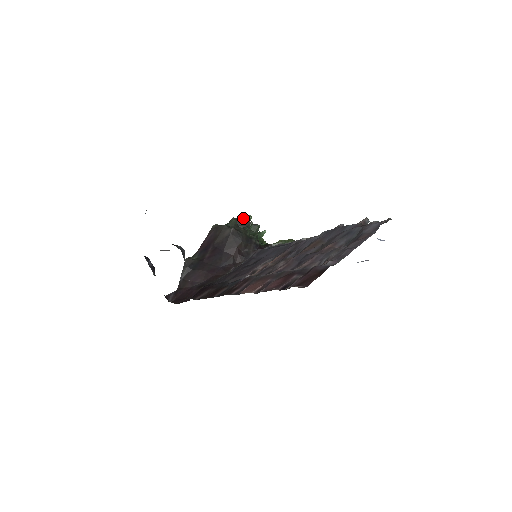
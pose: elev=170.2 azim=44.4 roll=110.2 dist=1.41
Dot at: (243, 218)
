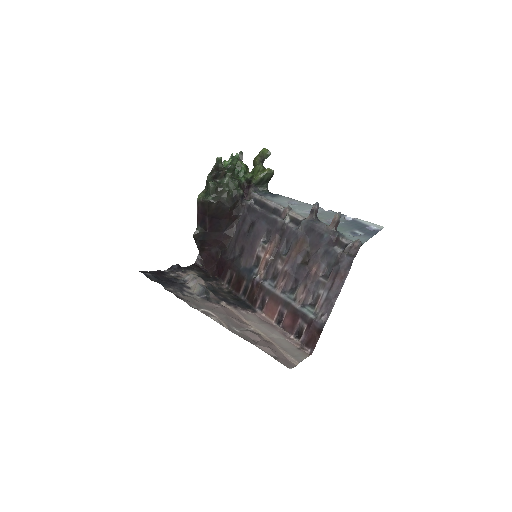
Dot at: (216, 171)
